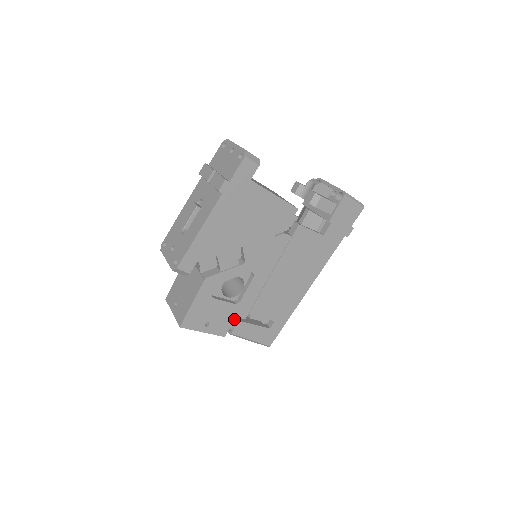
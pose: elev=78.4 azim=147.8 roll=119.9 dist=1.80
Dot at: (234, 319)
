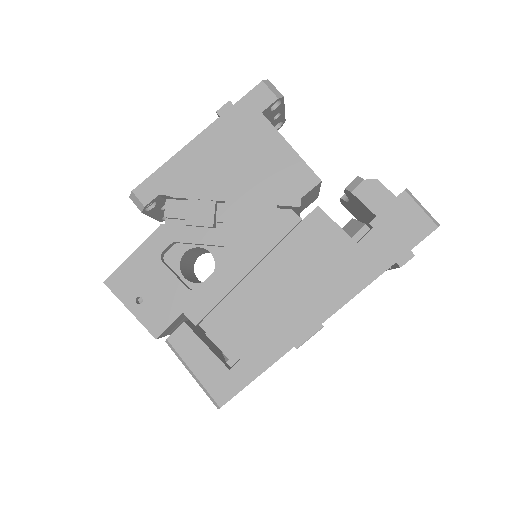
Dot at: (179, 315)
